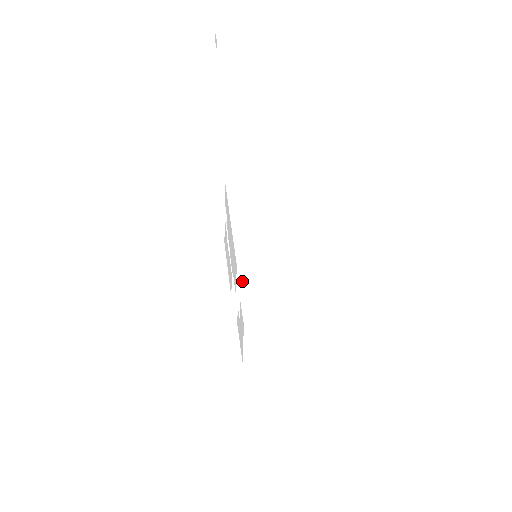
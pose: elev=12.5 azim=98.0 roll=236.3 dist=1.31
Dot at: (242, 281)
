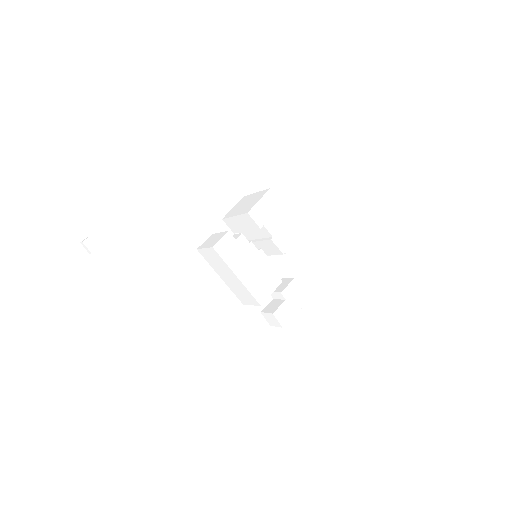
Dot at: occluded
